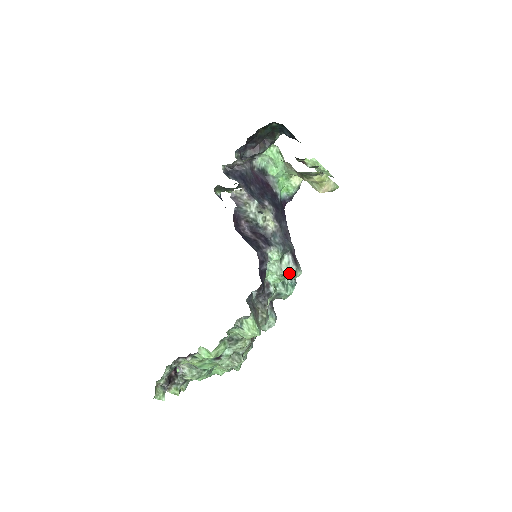
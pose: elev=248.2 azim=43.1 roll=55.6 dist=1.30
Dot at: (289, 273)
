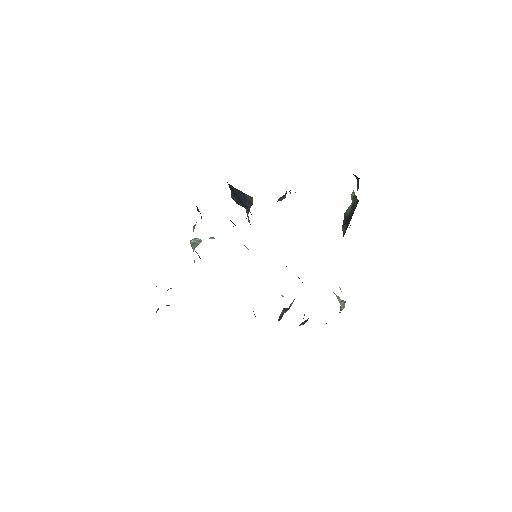
Dot at: occluded
